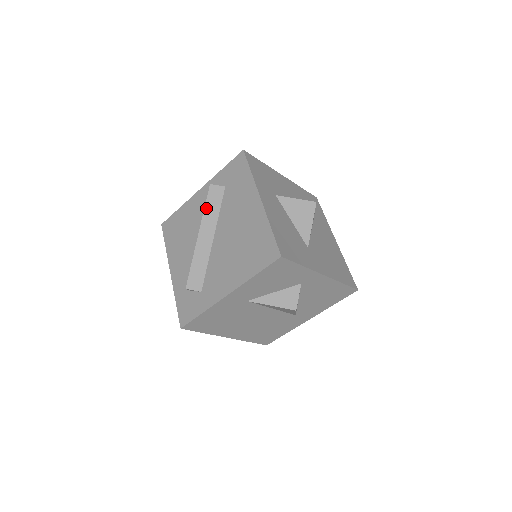
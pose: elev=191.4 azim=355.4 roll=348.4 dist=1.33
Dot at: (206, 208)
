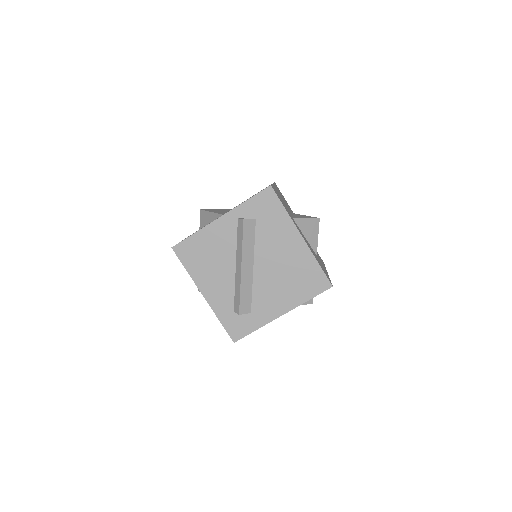
Dot at: (244, 243)
